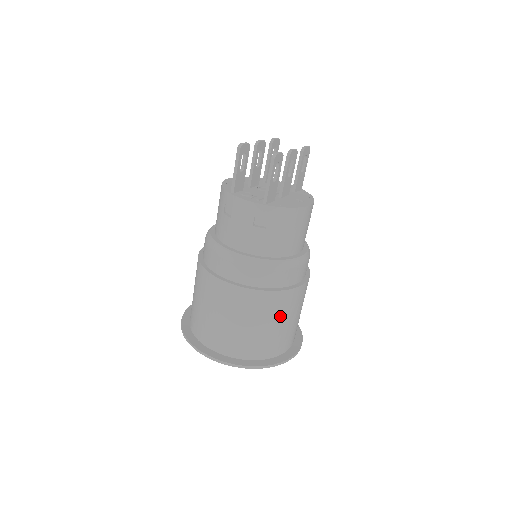
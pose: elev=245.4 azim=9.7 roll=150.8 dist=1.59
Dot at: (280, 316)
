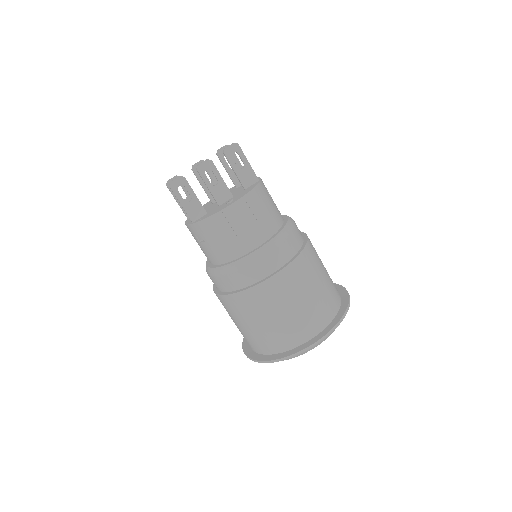
Dot at: (264, 312)
